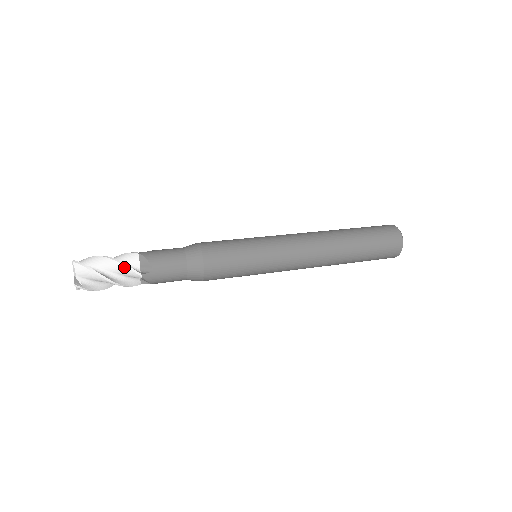
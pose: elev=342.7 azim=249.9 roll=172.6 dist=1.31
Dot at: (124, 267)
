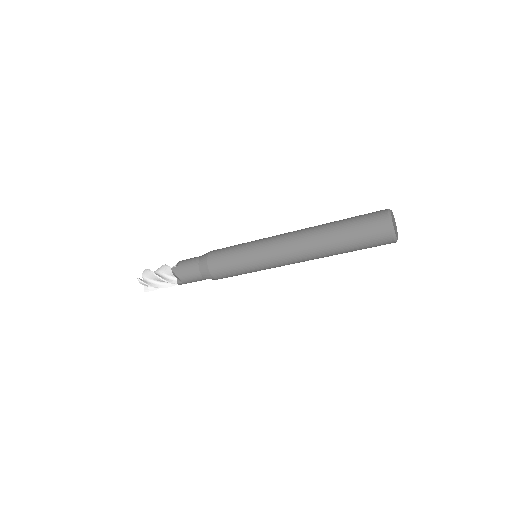
Dot at: (165, 266)
